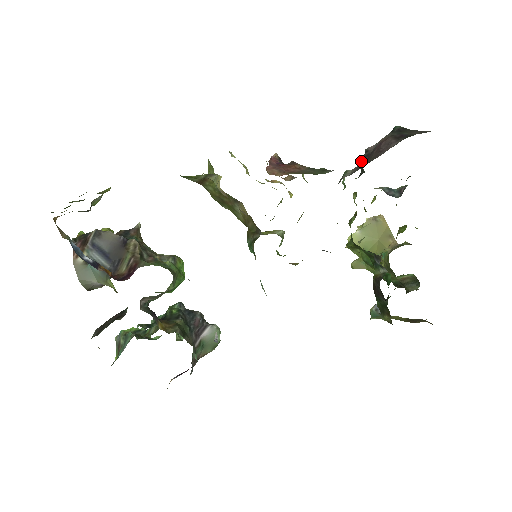
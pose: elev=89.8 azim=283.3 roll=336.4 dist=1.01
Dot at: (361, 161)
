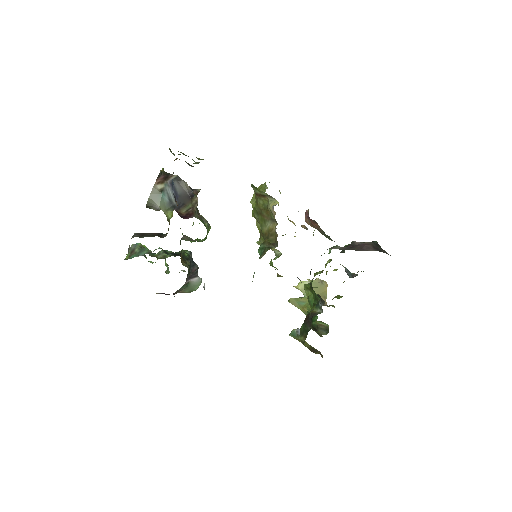
Dot at: (346, 245)
